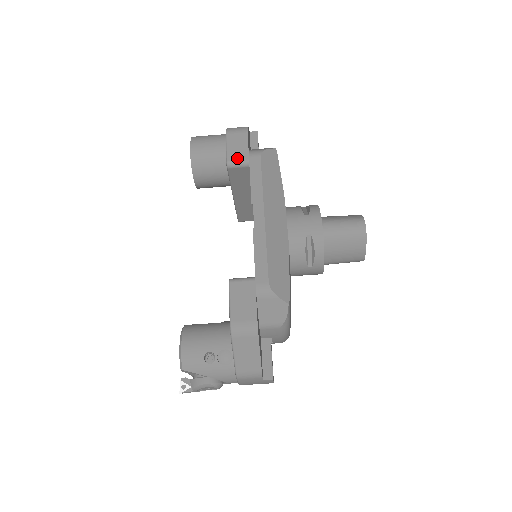
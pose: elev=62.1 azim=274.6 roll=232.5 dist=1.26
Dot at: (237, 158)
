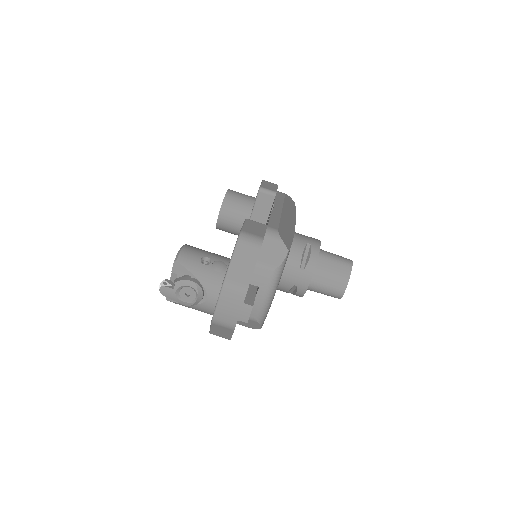
Dot at: (268, 188)
